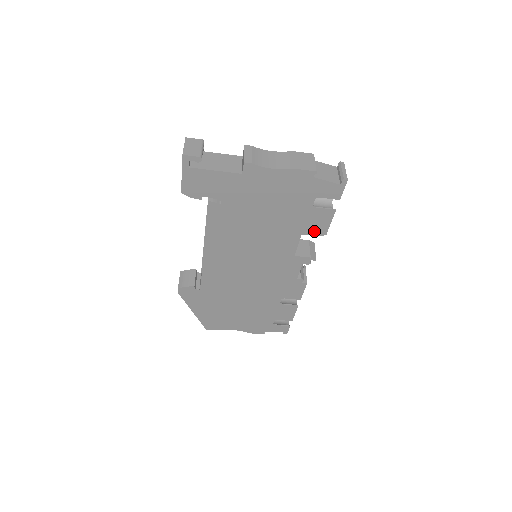
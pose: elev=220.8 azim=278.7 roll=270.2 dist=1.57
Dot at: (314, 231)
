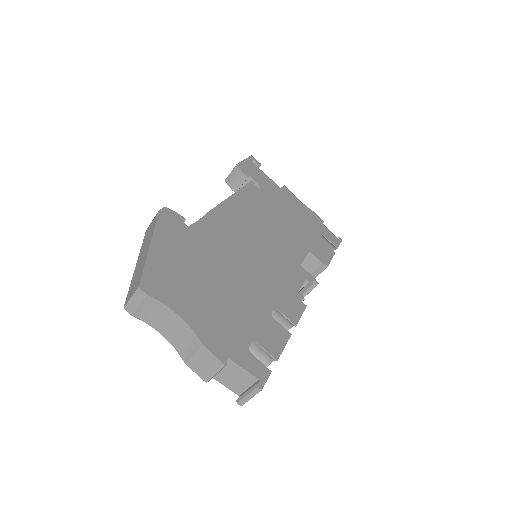
Dot at: (319, 256)
